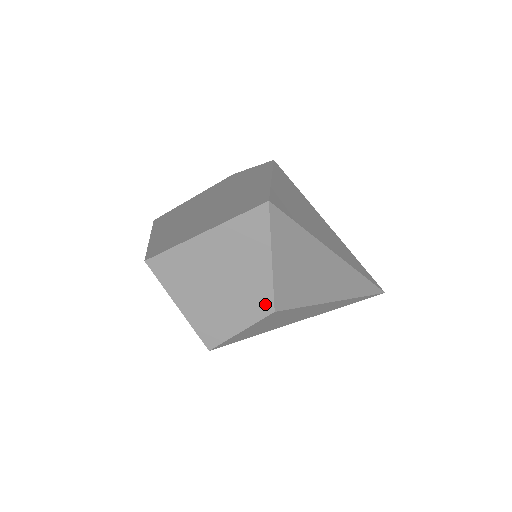
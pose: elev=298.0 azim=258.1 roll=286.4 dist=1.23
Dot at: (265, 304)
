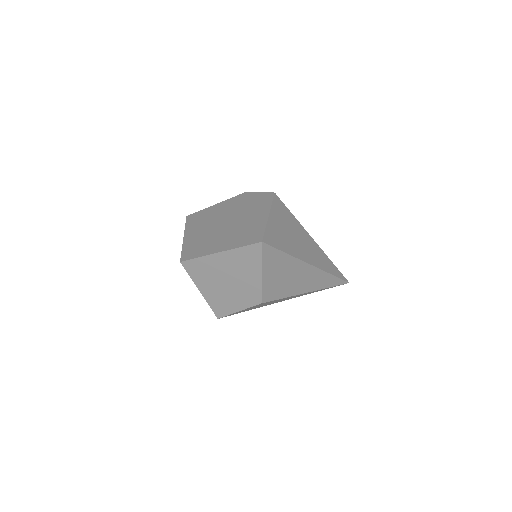
Dot at: (256, 298)
